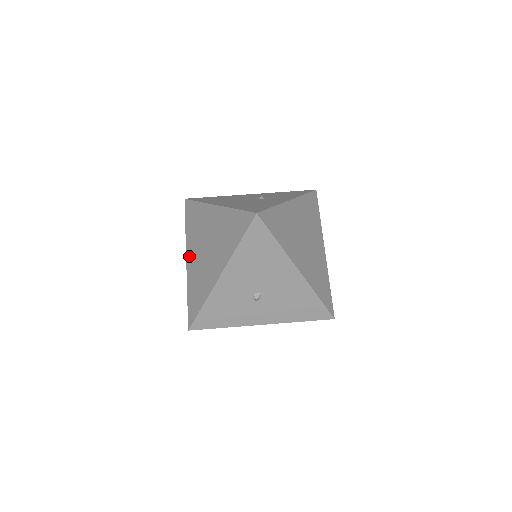
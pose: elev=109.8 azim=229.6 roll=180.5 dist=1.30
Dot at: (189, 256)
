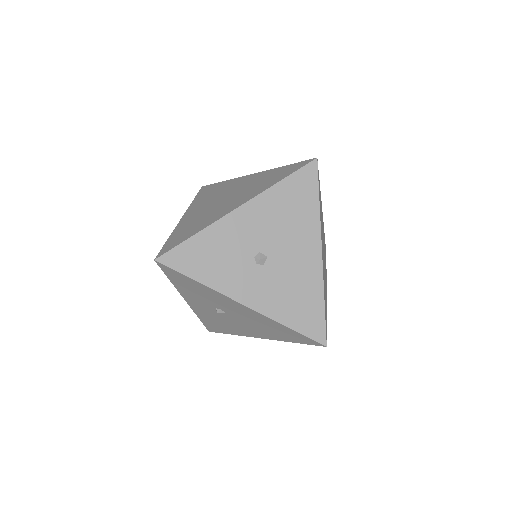
Dot at: (190, 212)
